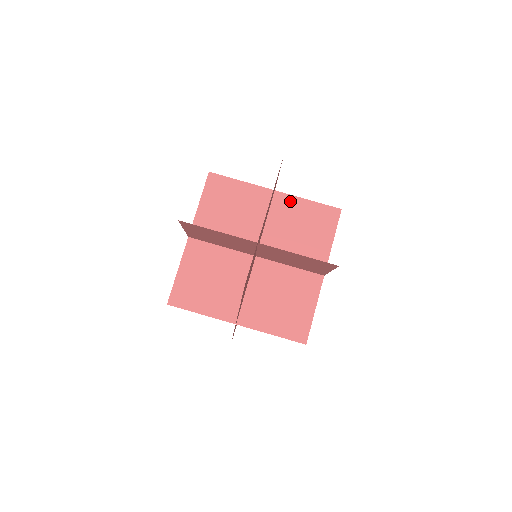
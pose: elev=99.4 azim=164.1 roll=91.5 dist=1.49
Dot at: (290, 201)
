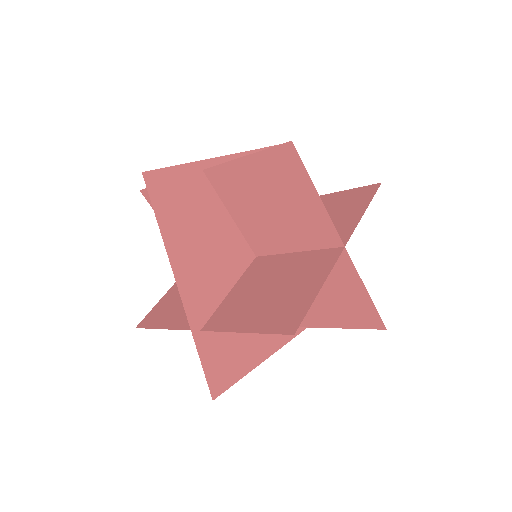
Dot at: occluded
